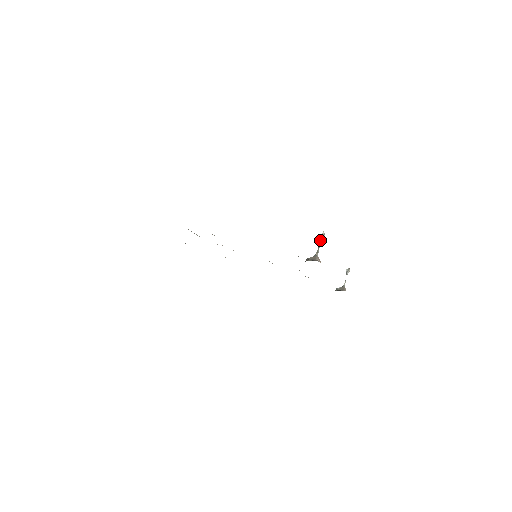
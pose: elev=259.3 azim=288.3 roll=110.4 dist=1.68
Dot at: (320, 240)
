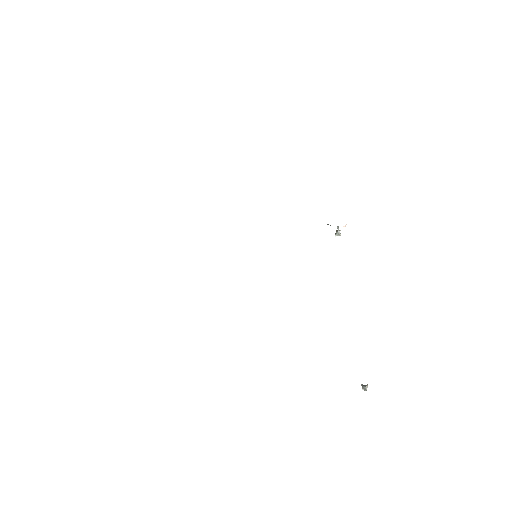
Dot at: (337, 230)
